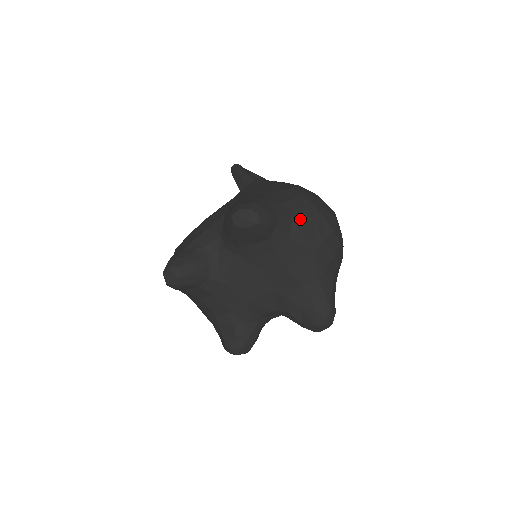
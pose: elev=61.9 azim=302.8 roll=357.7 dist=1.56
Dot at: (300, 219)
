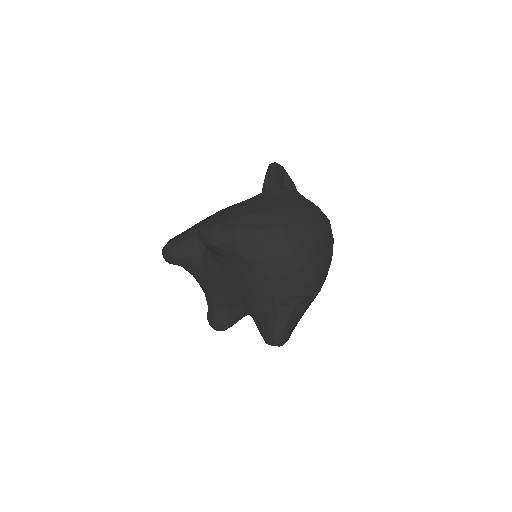
Dot at: (265, 249)
